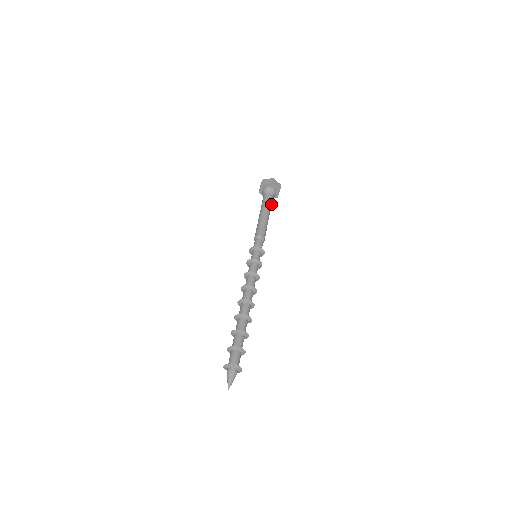
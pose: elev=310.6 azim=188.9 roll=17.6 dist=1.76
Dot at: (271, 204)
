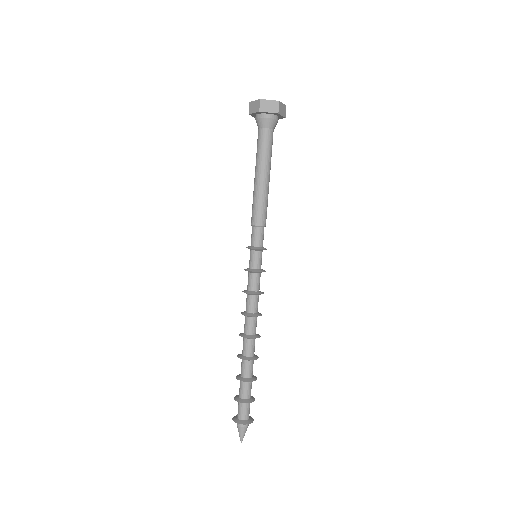
Dot at: (271, 148)
